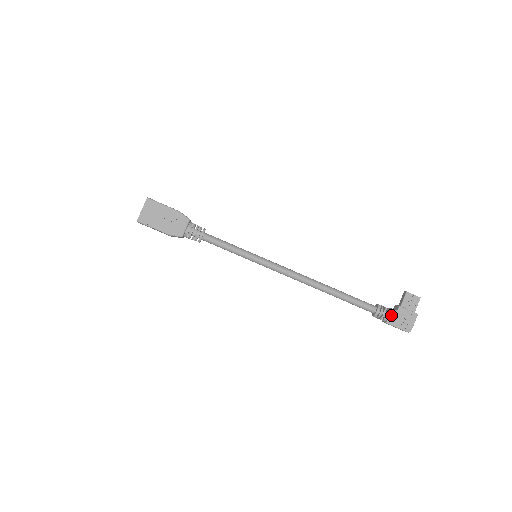
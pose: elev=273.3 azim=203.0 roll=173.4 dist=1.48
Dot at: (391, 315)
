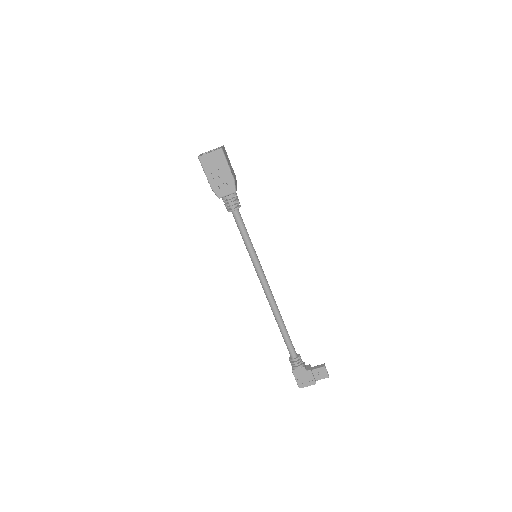
Dot at: (300, 369)
